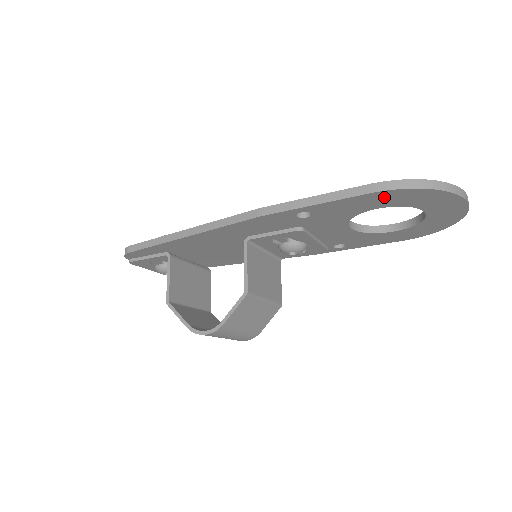
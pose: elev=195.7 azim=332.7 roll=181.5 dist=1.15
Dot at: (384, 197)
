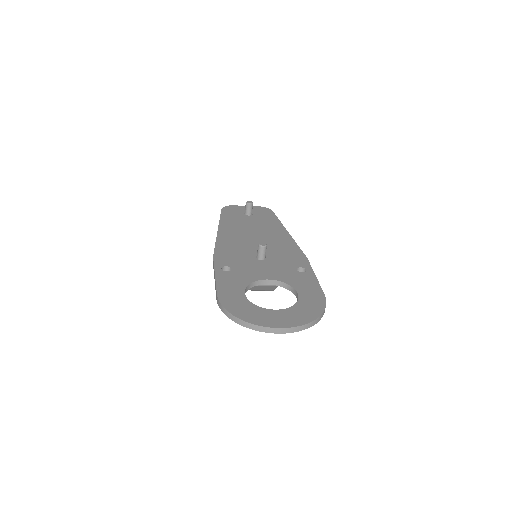
Dot at: occluded
